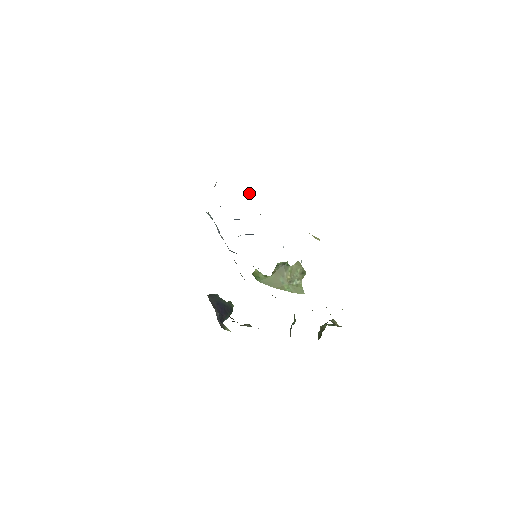
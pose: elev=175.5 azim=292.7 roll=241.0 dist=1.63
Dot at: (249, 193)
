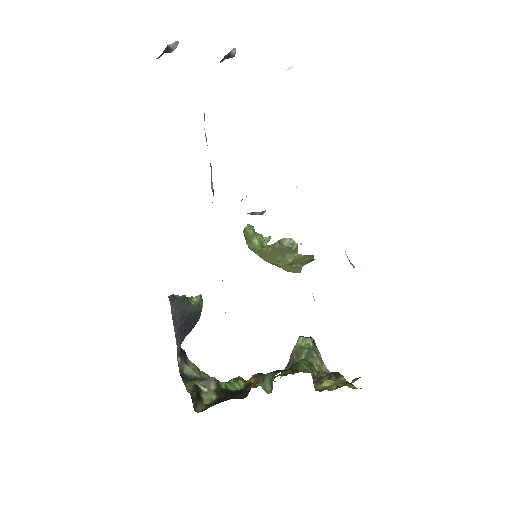
Dot at: (290, 67)
